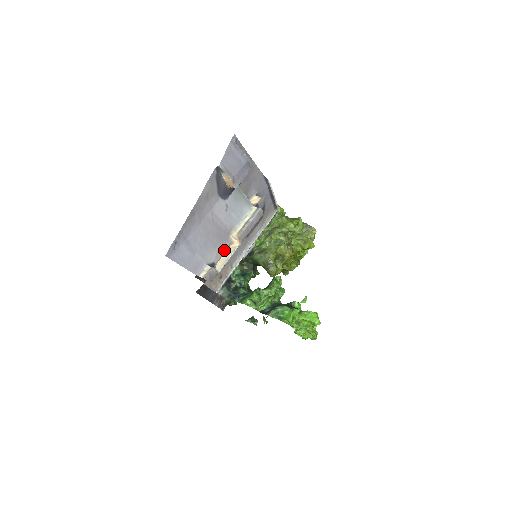
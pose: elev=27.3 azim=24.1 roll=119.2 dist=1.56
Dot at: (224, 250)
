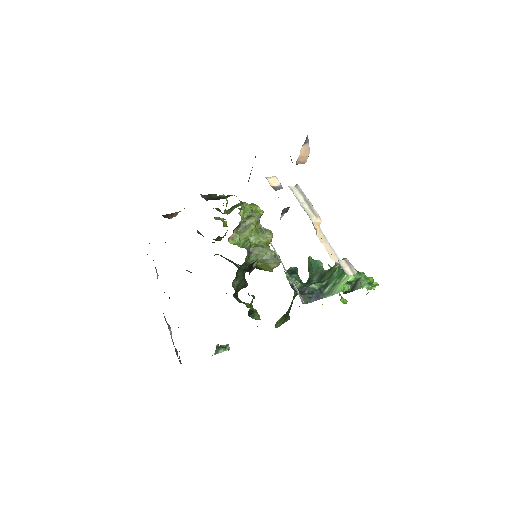
Dot at: (322, 240)
